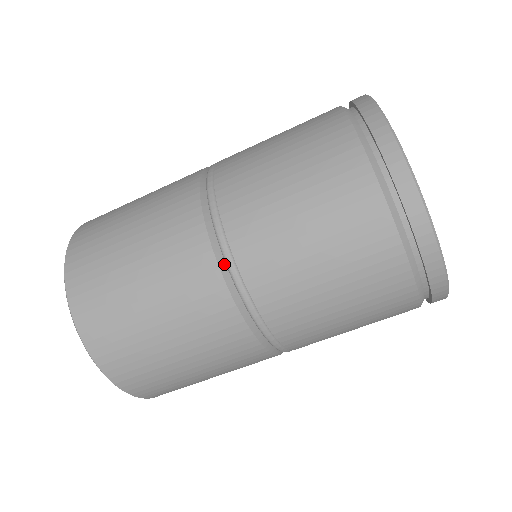
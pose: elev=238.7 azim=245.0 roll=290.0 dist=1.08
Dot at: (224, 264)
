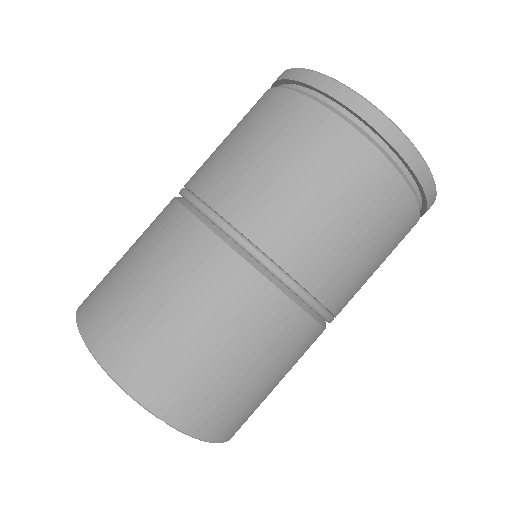
Dot at: (218, 230)
